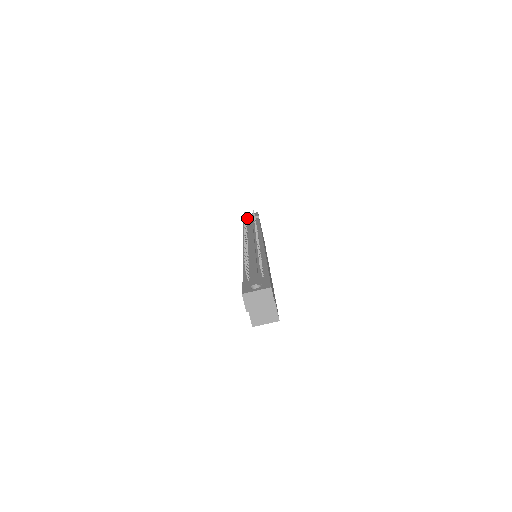
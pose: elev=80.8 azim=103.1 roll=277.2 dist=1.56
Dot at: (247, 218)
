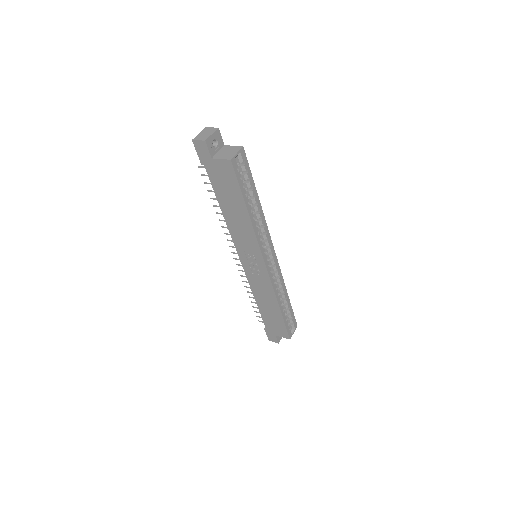
Dot at: occluded
